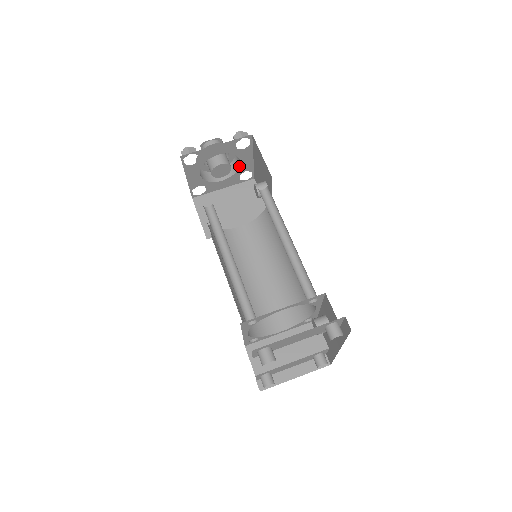
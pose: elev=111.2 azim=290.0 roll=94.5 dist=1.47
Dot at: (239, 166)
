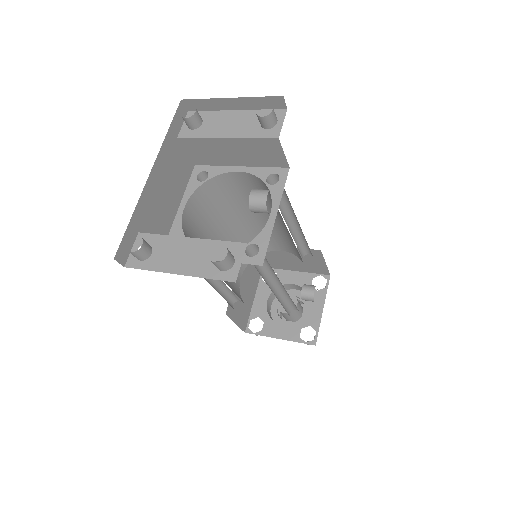
Dot at: (306, 314)
